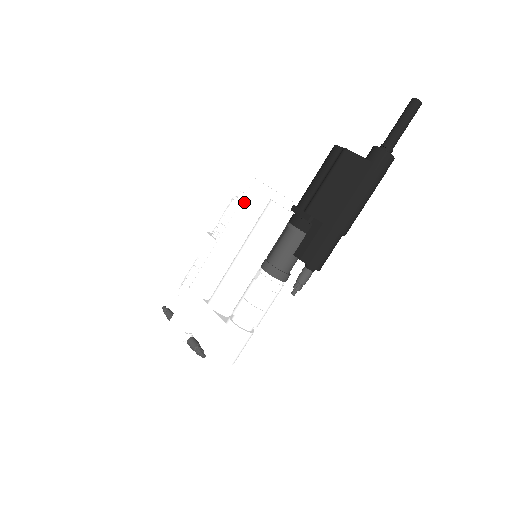
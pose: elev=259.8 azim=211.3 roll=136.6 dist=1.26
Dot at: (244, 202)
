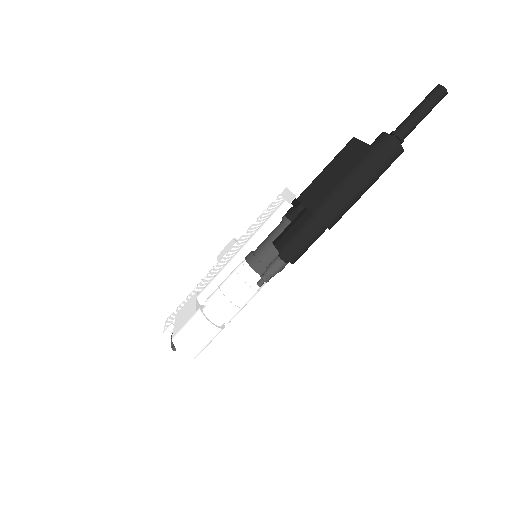
Dot at: (269, 208)
